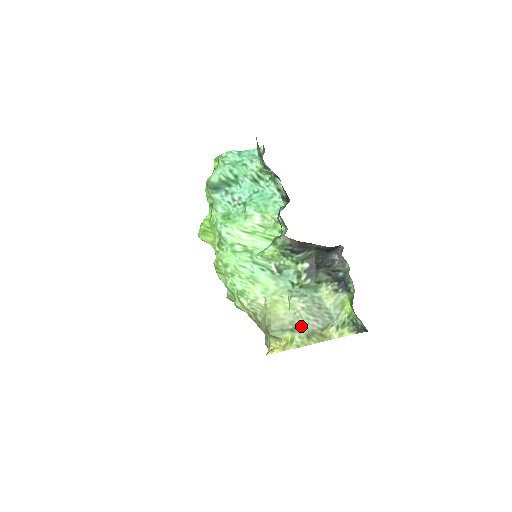
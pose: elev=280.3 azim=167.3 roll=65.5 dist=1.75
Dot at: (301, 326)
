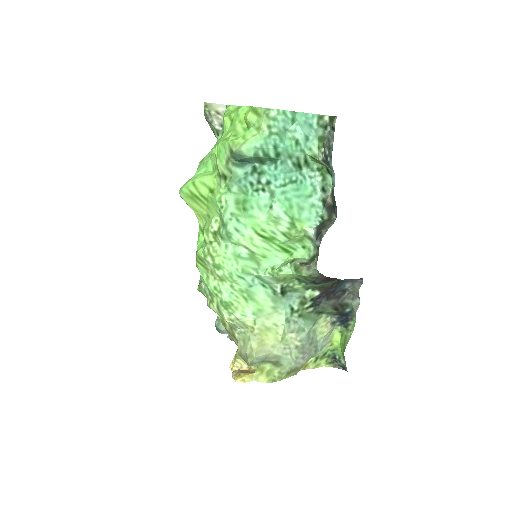
Dot at: (286, 363)
